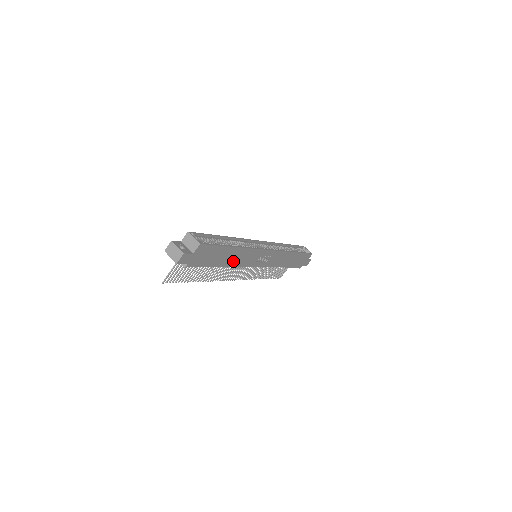
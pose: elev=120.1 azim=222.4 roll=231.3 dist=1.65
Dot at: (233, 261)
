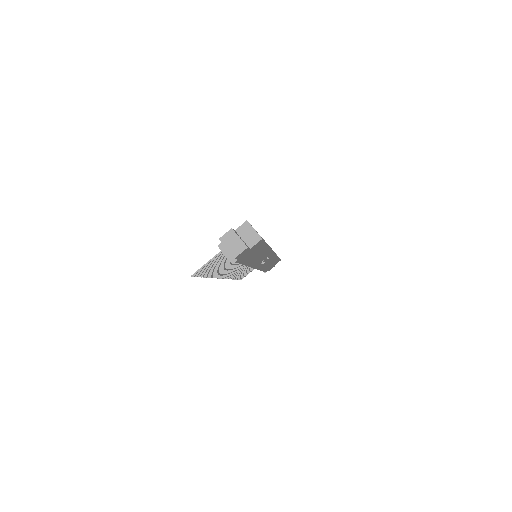
Dot at: (254, 260)
